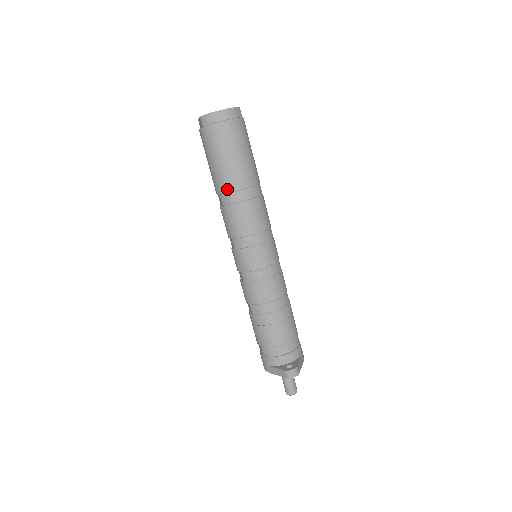
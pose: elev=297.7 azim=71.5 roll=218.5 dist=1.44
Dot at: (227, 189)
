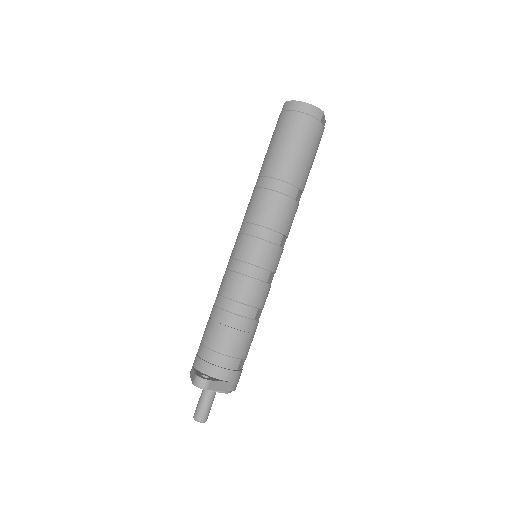
Dot at: (264, 172)
